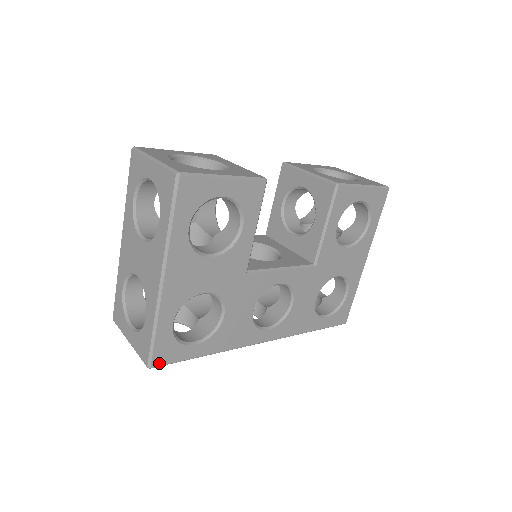
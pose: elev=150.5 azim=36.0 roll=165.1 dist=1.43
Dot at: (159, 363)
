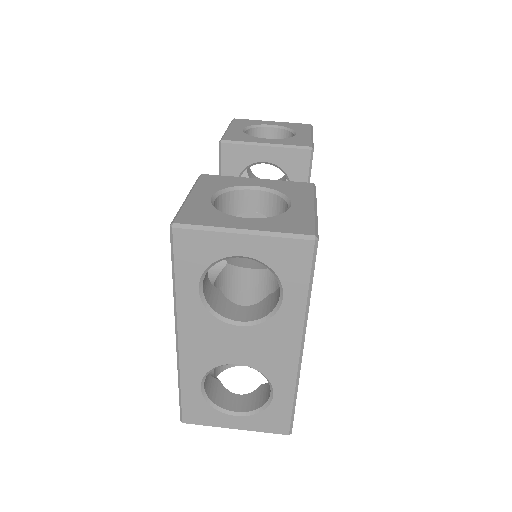
Dot at: occluded
